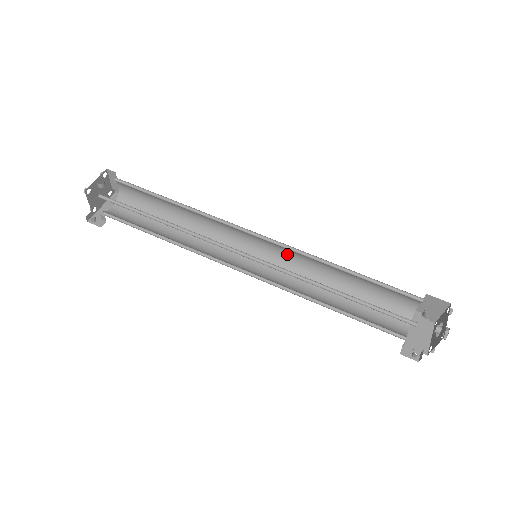
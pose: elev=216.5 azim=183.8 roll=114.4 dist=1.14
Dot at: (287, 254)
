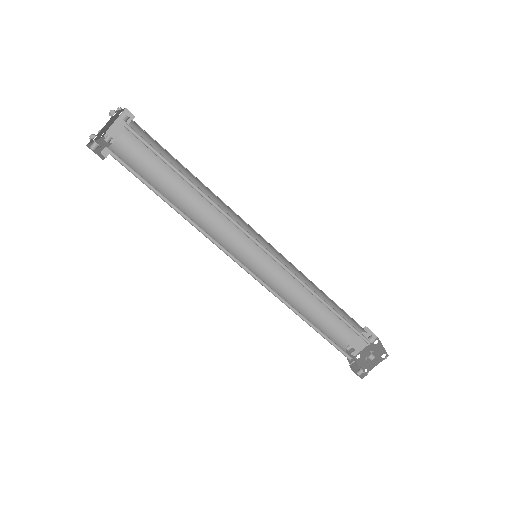
Dot at: (272, 266)
